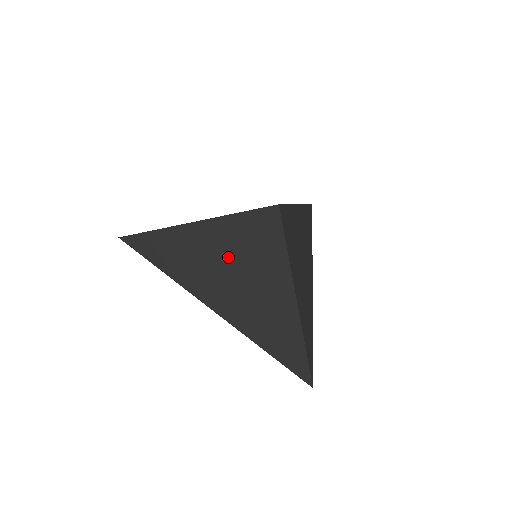
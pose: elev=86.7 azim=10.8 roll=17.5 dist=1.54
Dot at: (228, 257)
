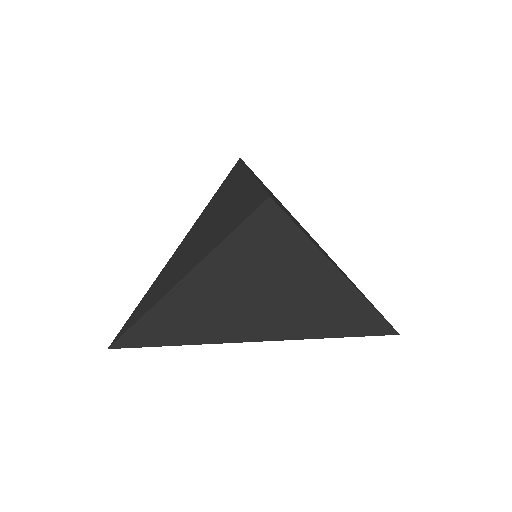
Dot at: (248, 283)
